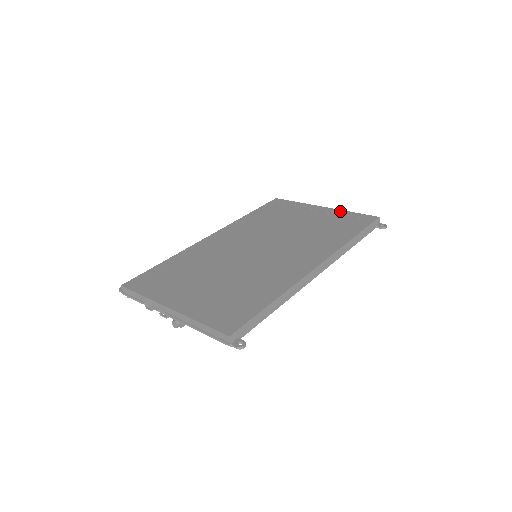
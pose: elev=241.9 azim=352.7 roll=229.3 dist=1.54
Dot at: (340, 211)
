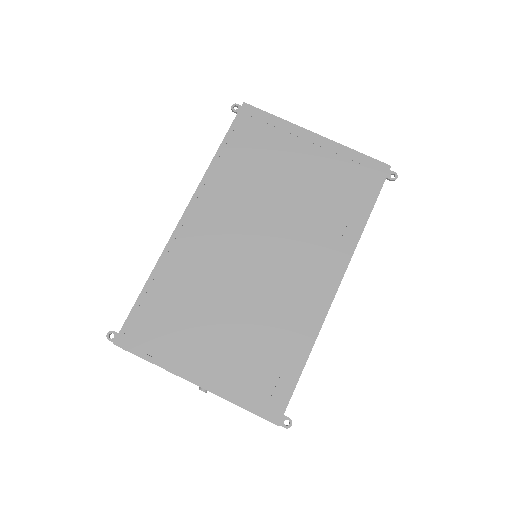
Dot at: (341, 148)
